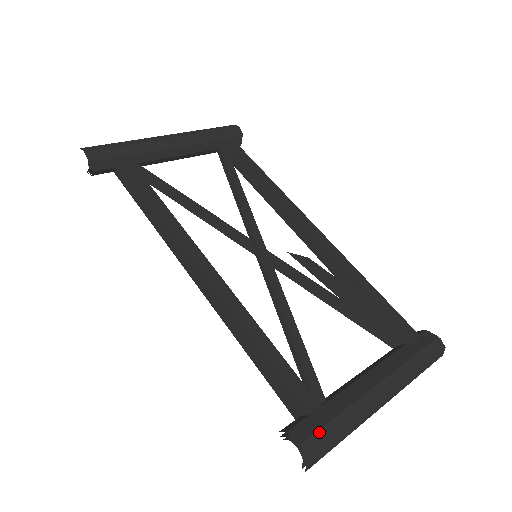
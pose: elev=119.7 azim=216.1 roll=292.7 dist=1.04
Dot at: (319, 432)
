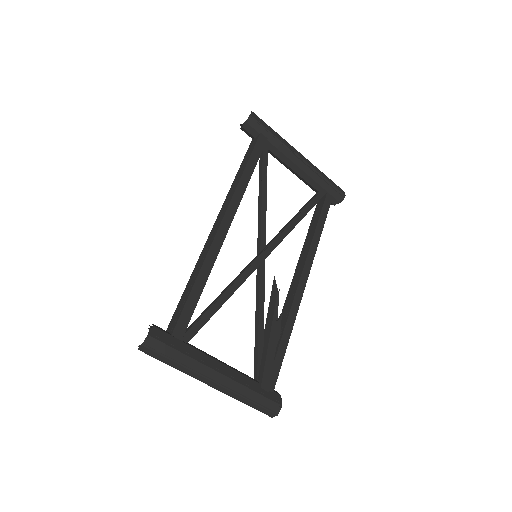
Dot at: (164, 345)
